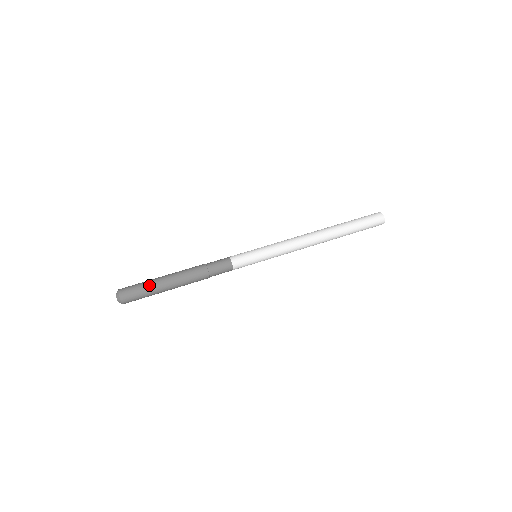
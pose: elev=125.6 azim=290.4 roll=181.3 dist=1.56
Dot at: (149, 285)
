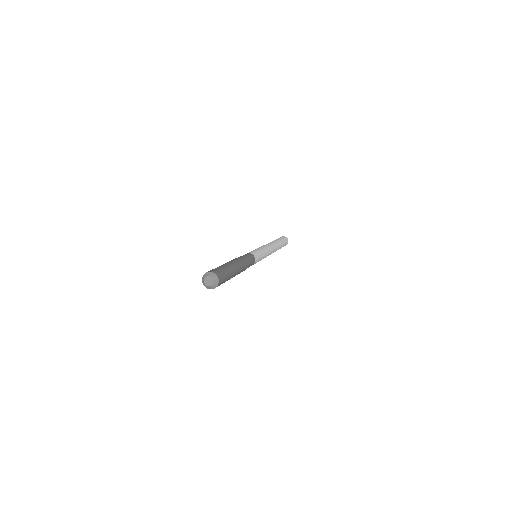
Dot at: (221, 266)
